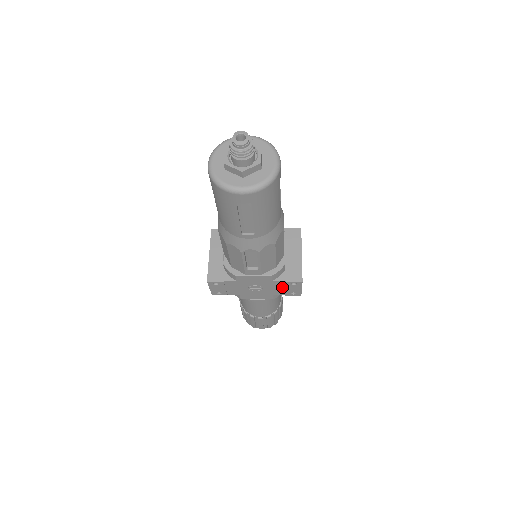
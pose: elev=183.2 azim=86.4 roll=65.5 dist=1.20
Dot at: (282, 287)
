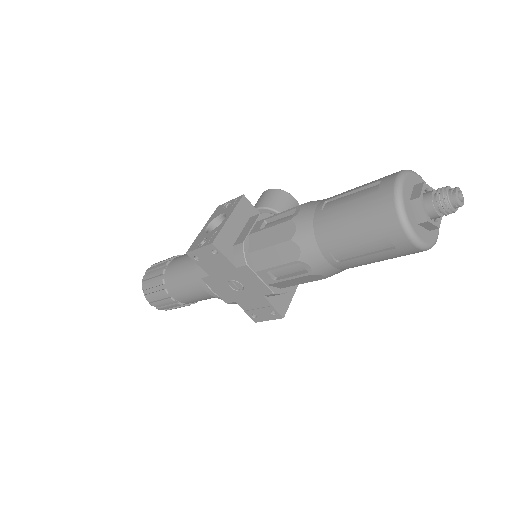
Dot at: (257, 305)
